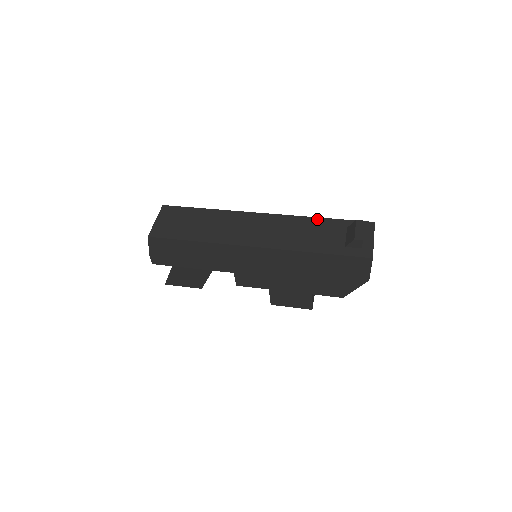
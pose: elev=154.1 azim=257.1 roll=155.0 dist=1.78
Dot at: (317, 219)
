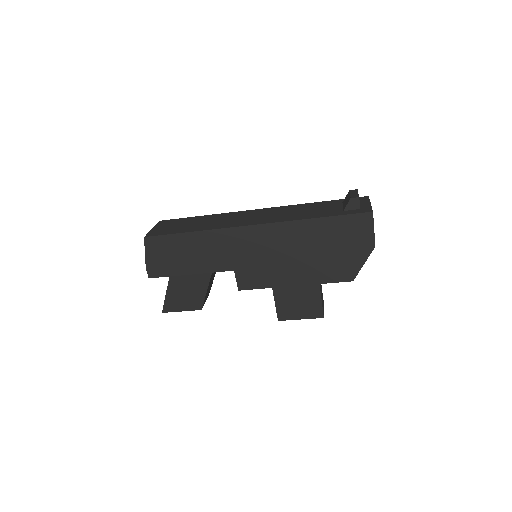
Dot at: (312, 203)
